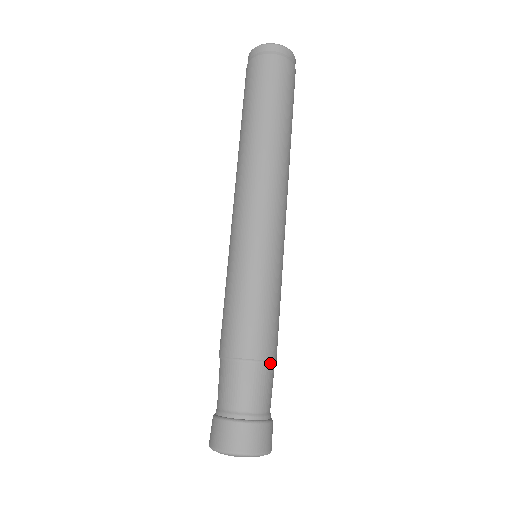
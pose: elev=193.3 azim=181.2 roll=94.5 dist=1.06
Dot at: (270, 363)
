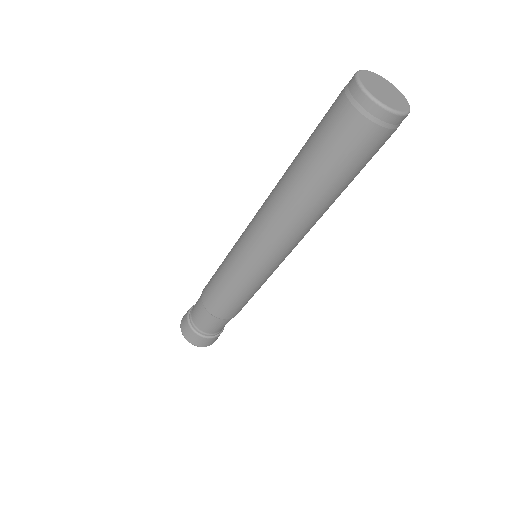
Dot at: (217, 317)
